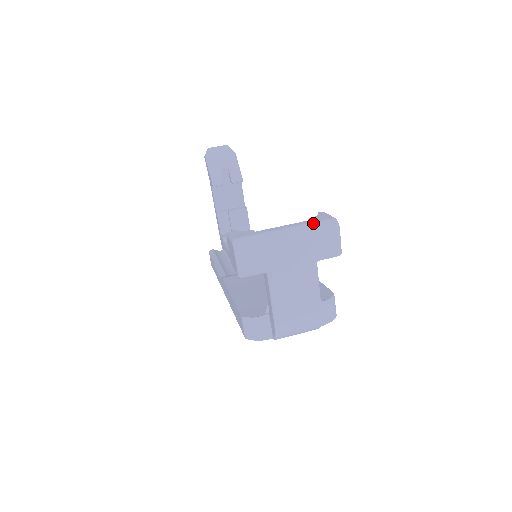
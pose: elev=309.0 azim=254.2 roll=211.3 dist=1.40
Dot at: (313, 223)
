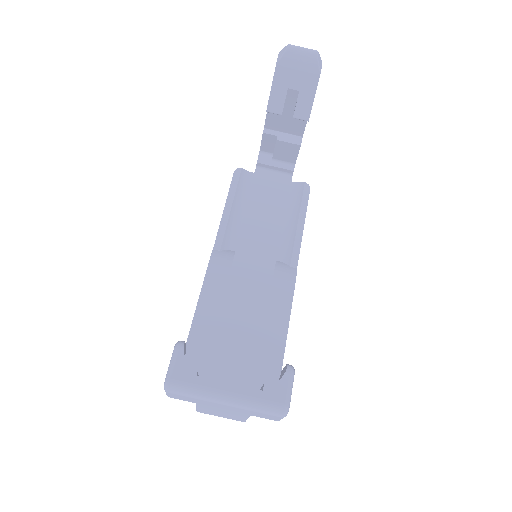
Dot at: (259, 403)
